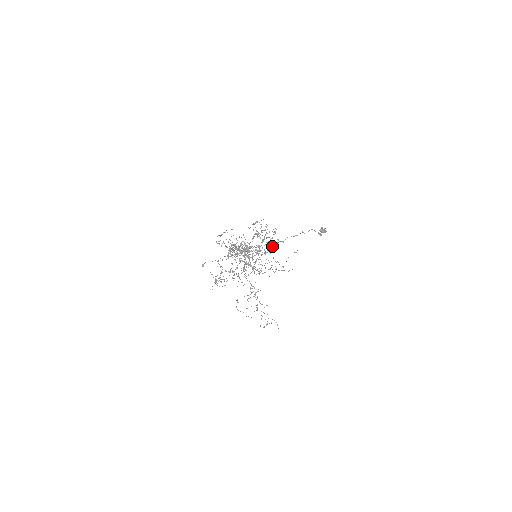
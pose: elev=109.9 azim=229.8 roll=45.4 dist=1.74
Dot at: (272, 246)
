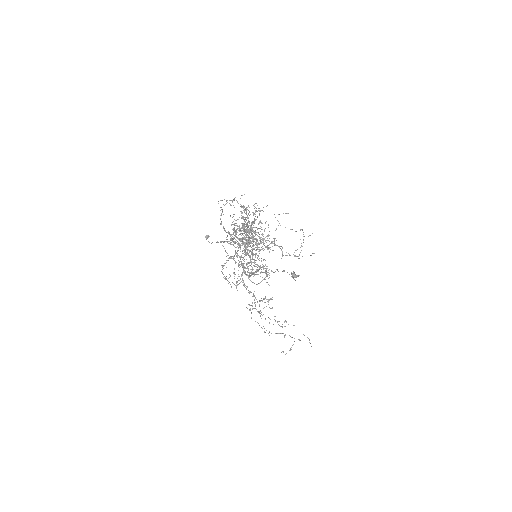
Dot at: (260, 265)
